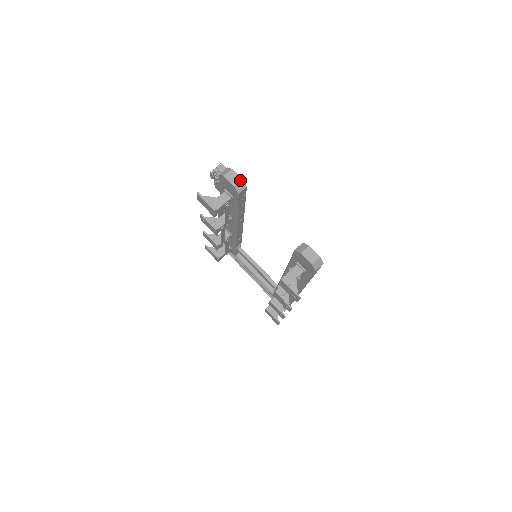
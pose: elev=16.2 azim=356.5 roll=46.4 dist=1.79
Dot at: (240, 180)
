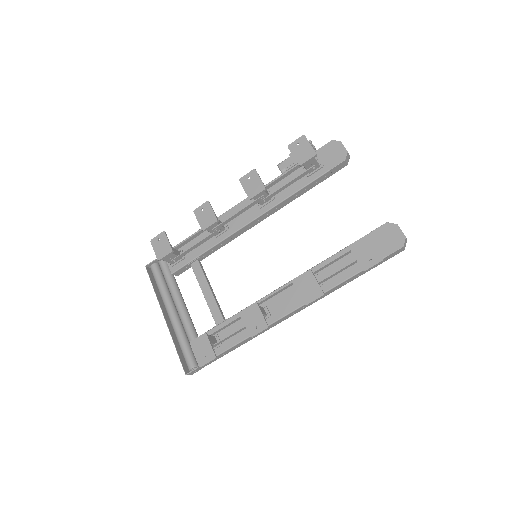
Dot at: (349, 155)
